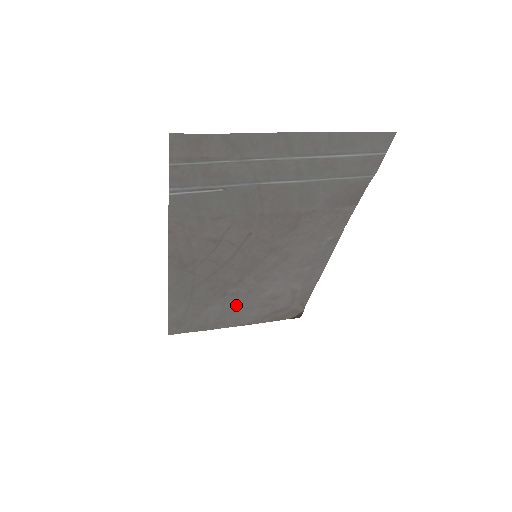
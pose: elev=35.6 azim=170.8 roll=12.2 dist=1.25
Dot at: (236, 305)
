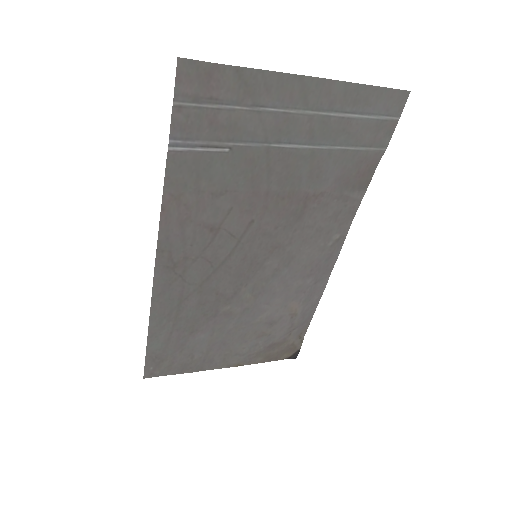
Dot at: (227, 333)
